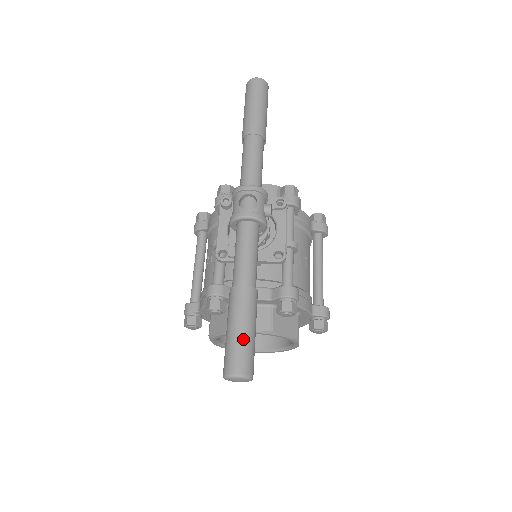
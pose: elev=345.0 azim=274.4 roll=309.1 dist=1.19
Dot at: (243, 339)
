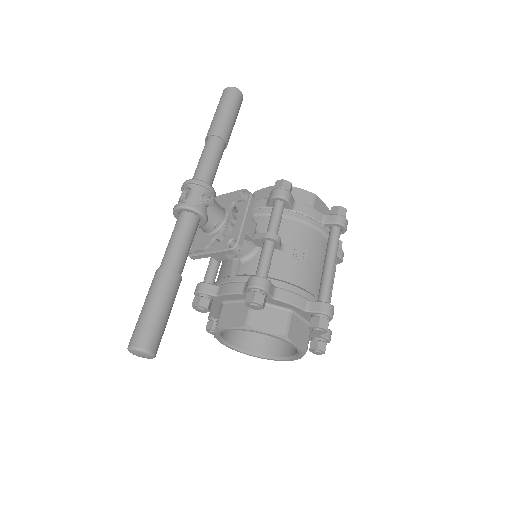
Dot at: (145, 315)
